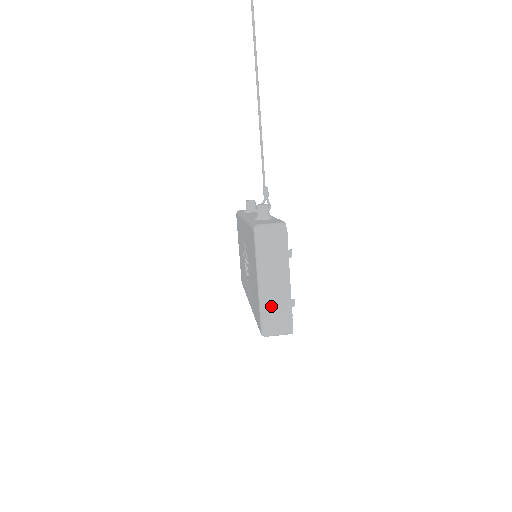
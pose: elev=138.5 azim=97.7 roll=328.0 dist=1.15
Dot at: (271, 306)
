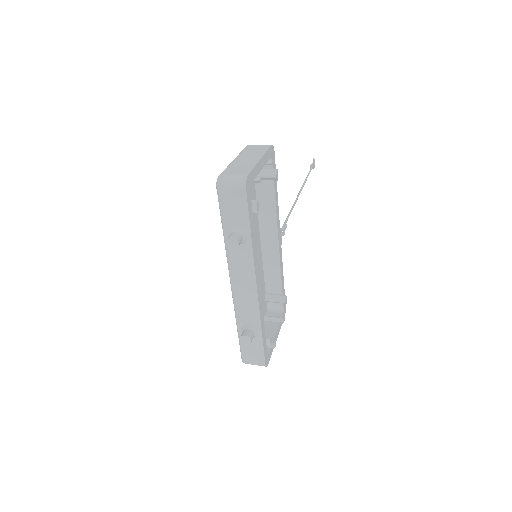
Dot at: (236, 166)
